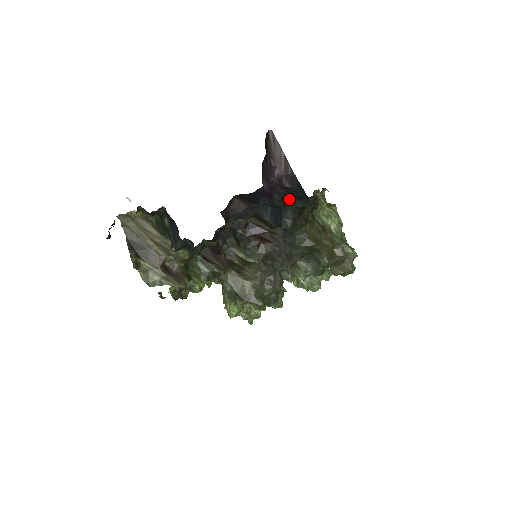
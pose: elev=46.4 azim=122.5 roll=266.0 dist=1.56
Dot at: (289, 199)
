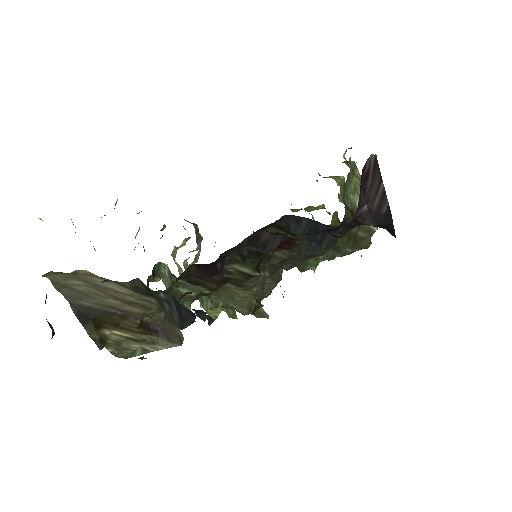
Dot at: occluded
